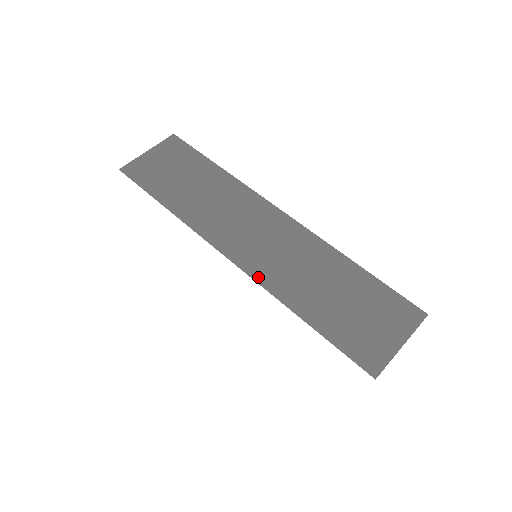
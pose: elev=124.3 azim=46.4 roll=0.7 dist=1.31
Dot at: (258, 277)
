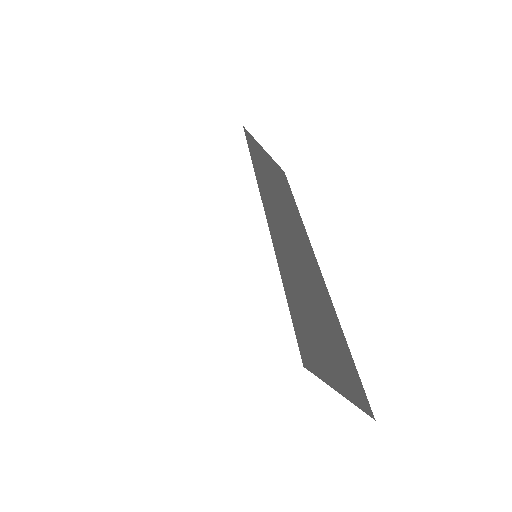
Dot at: (273, 231)
